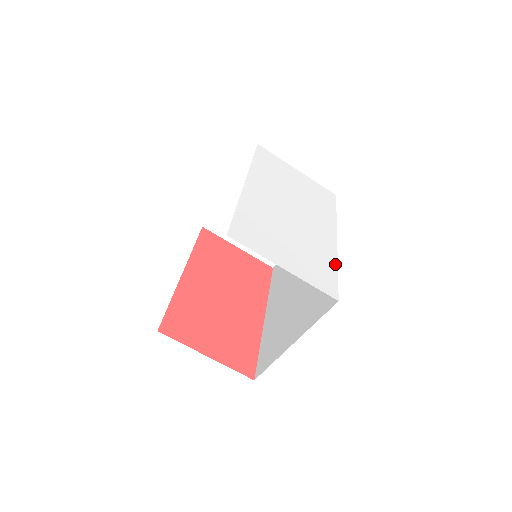
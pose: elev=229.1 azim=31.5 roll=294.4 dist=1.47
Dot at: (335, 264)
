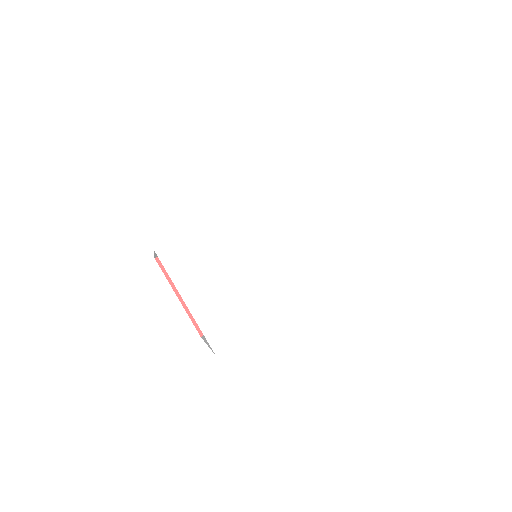
Dot at: (259, 324)
